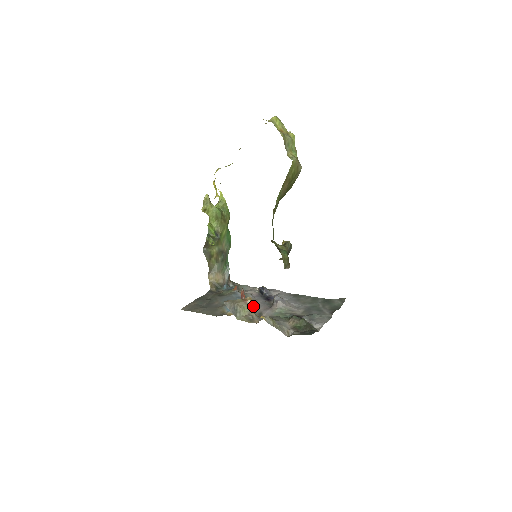
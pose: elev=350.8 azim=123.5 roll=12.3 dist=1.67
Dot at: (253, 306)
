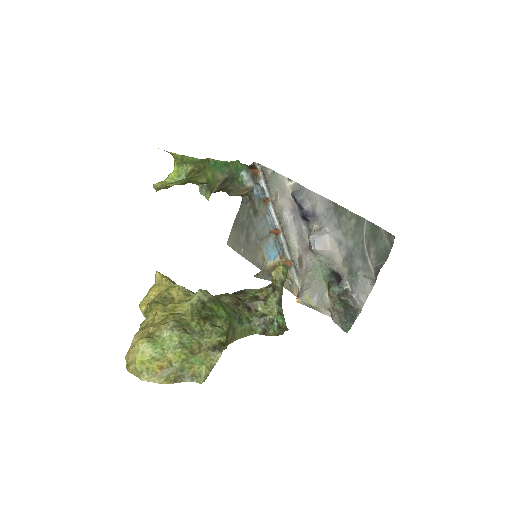
Dot at: (290, 246)
